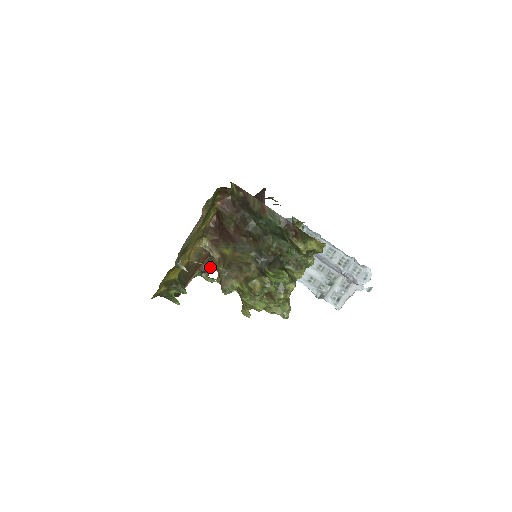
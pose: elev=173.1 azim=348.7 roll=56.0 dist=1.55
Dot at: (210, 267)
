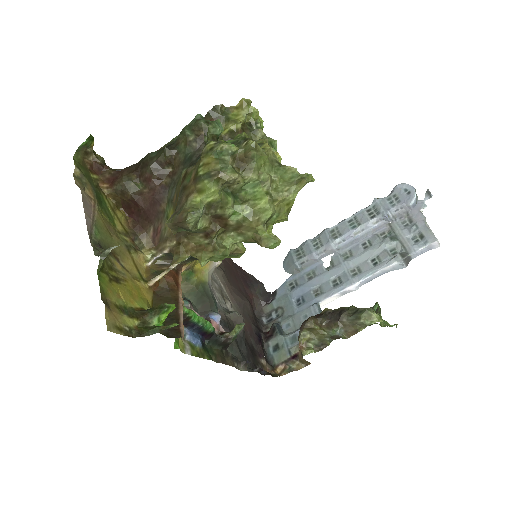
Dot at: (177, 261)
